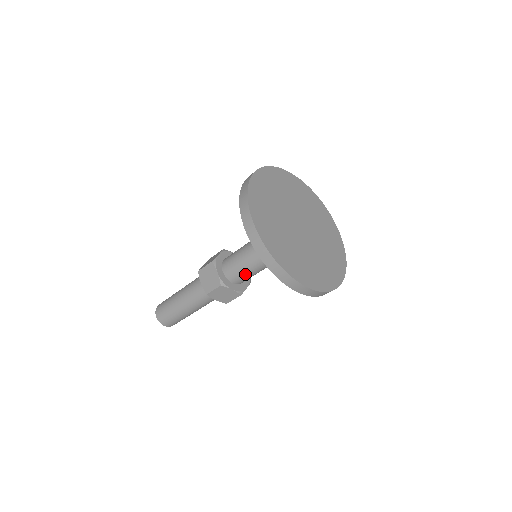
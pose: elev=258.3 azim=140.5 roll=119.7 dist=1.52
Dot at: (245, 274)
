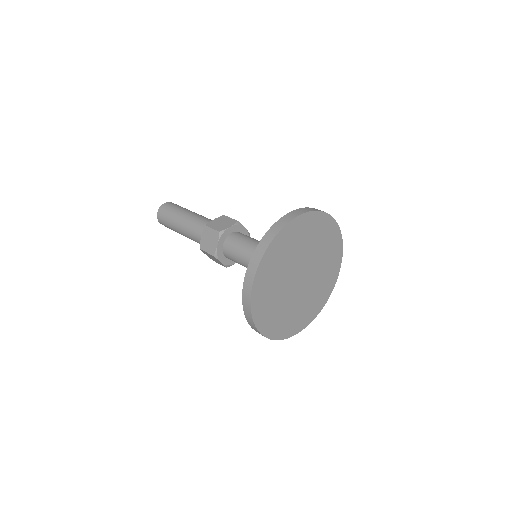
Dot at: (238, 263)
